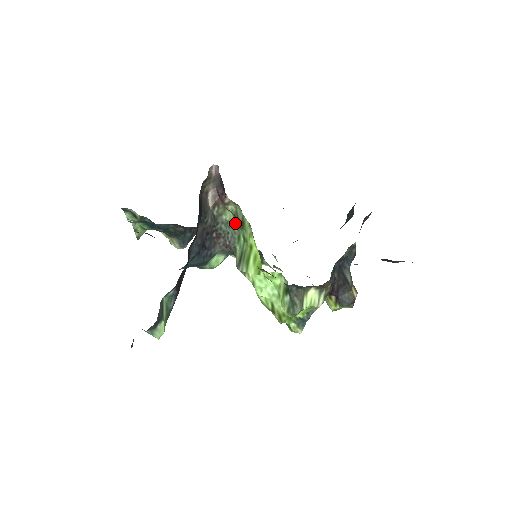
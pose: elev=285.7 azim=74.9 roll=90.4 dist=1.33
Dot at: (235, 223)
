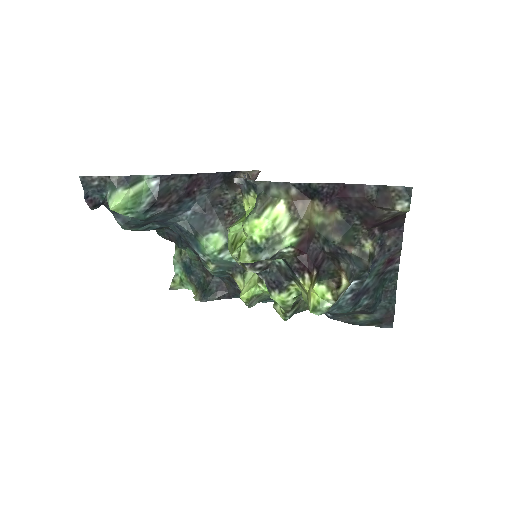
Dot at: occluded
